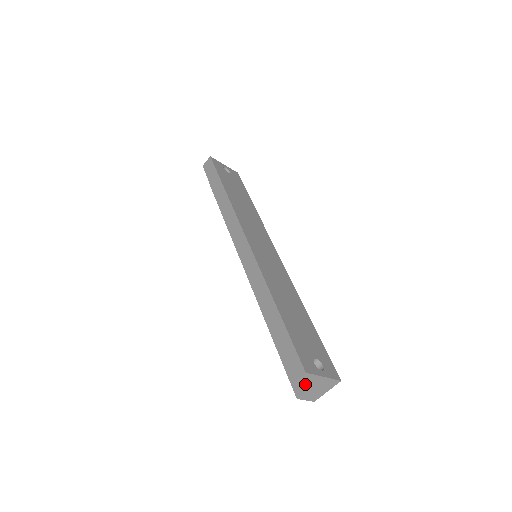
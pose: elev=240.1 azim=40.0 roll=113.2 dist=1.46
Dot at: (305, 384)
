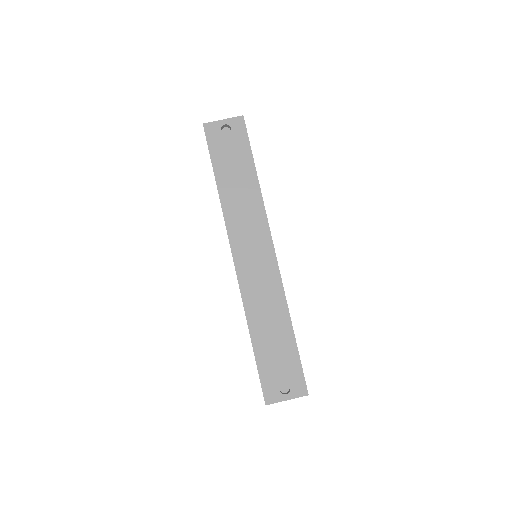
Dot at: occluded
